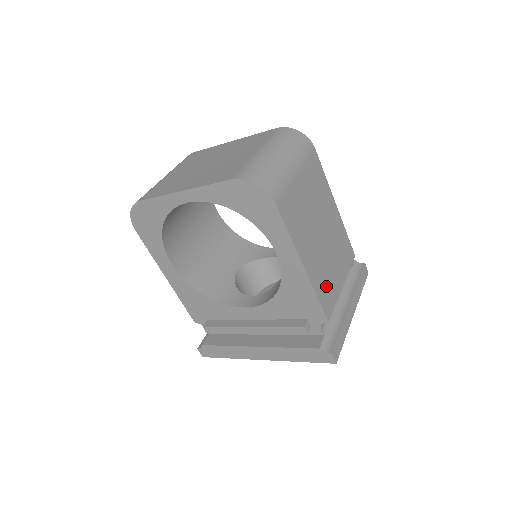
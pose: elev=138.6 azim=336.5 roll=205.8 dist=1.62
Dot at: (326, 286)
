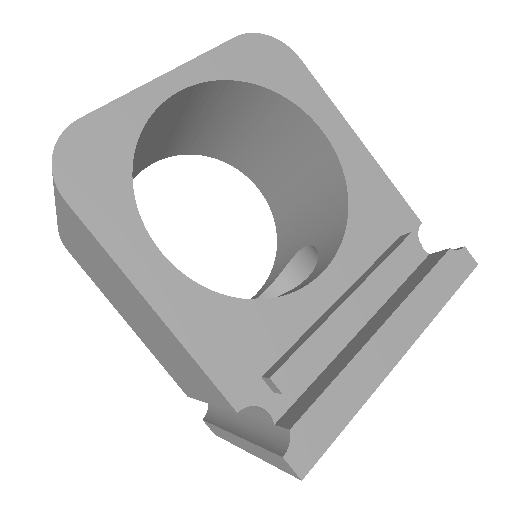
Dot at: occluded
